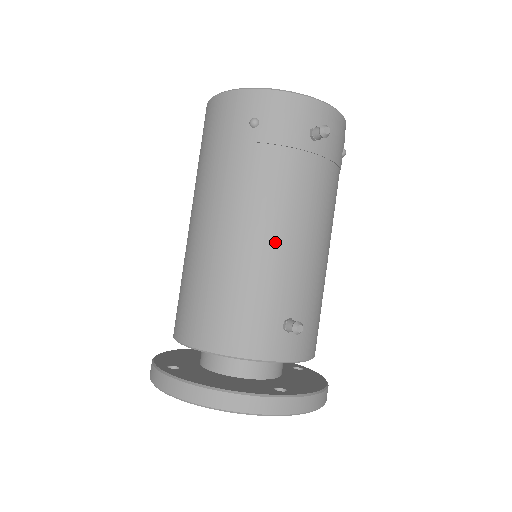
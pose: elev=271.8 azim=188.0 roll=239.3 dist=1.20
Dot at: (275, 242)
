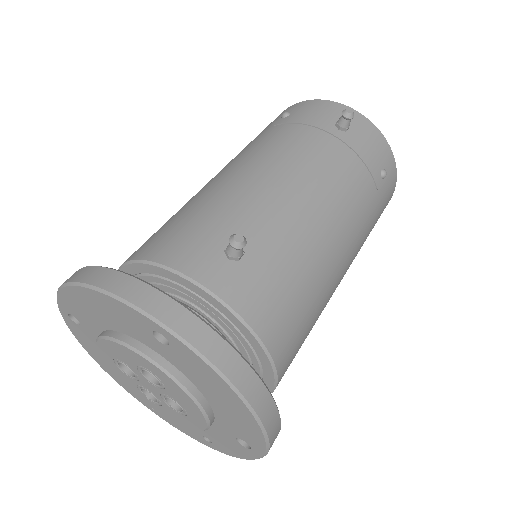
Dot at: (258, 179)
